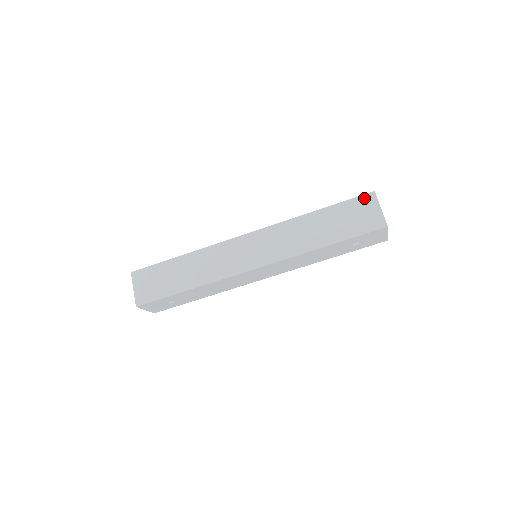
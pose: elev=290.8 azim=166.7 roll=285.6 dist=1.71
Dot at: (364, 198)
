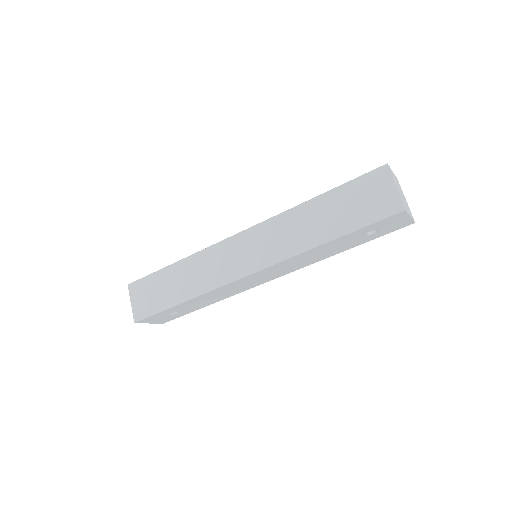
Dot at: (374, 174)
